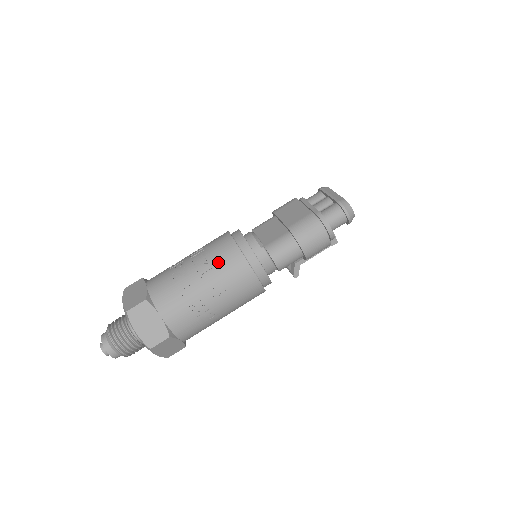
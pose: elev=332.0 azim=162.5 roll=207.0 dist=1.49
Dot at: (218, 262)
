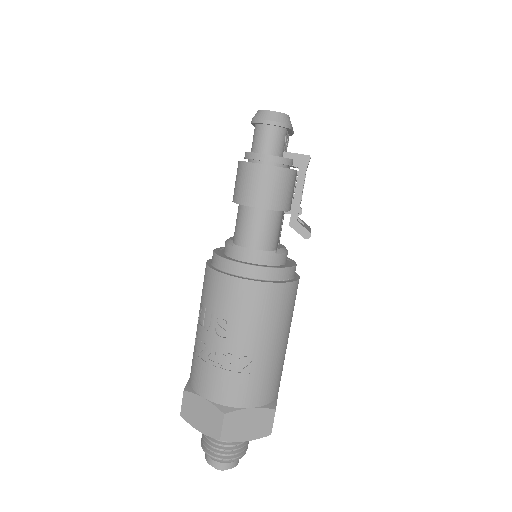
Dot at: (205, 299)
